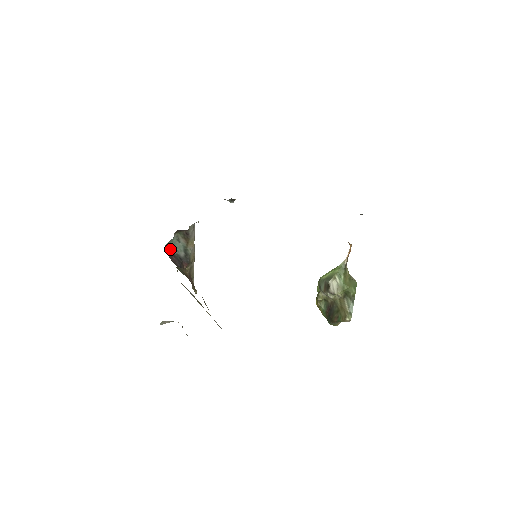
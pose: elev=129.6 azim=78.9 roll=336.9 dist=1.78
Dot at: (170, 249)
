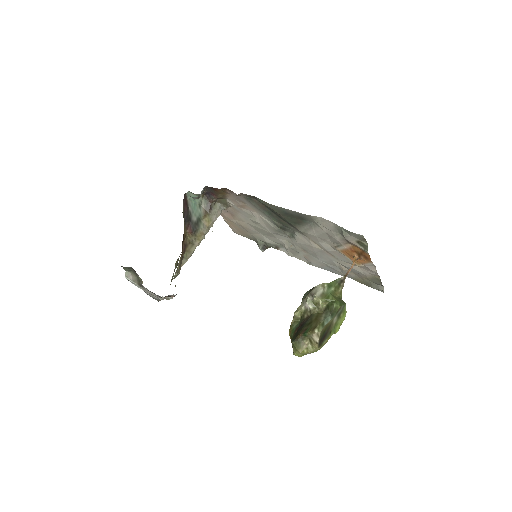
Dot at: (189, 202)
